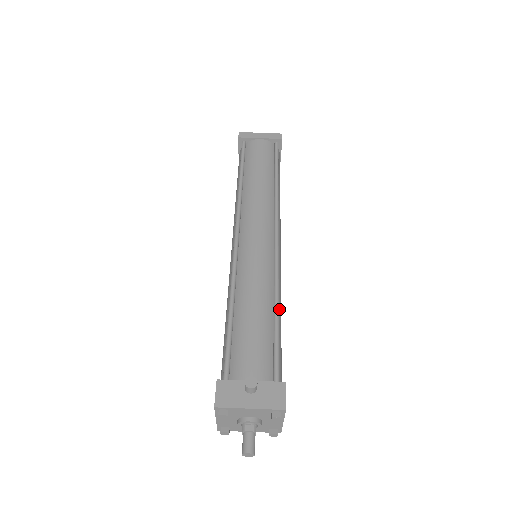
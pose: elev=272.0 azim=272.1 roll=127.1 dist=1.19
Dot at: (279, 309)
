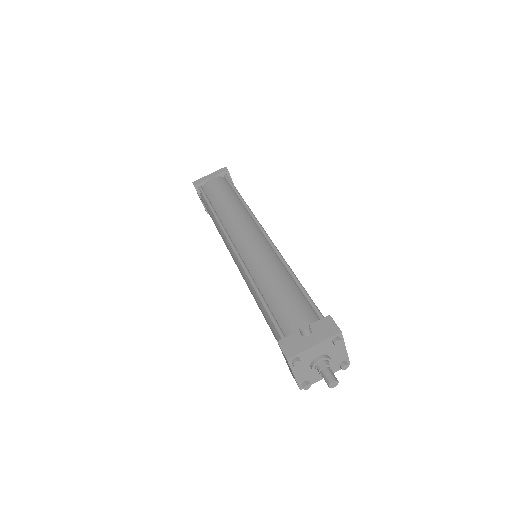
Dot at: occluded
